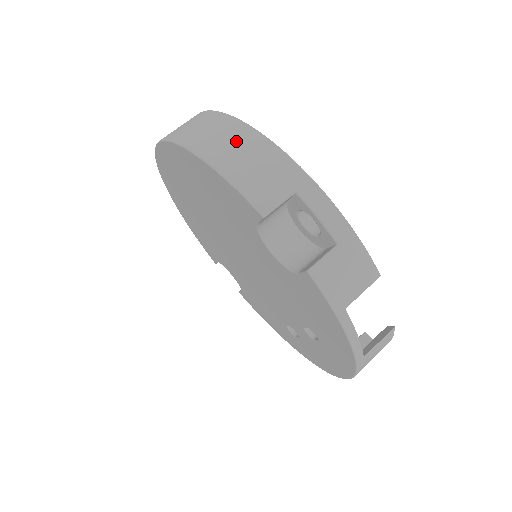
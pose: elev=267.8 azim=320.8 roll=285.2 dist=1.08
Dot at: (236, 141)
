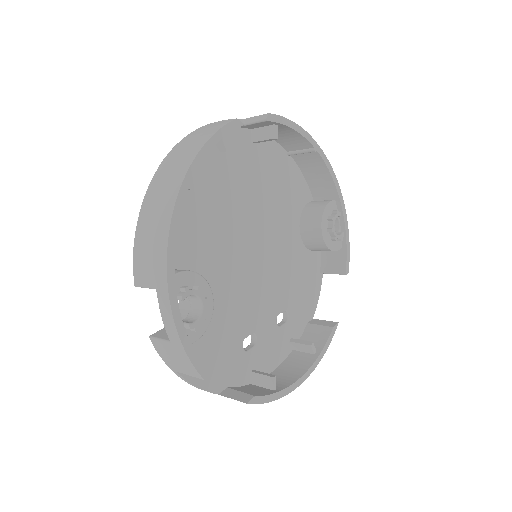
Dot at: (159, 212)
